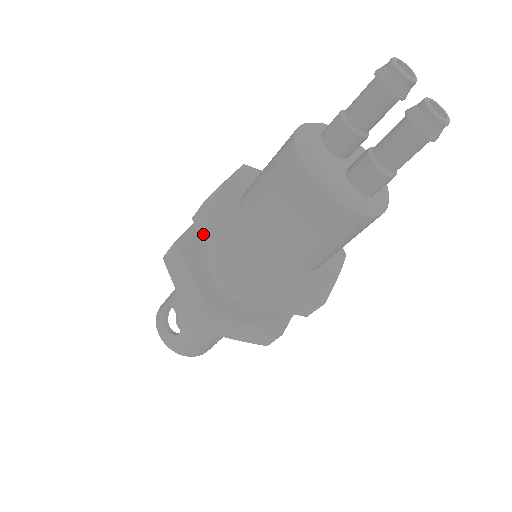
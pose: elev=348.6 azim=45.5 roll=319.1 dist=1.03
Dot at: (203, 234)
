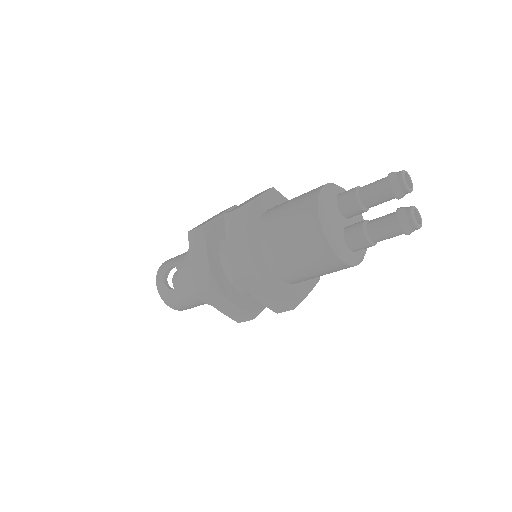
Dot at: (229, 229)
